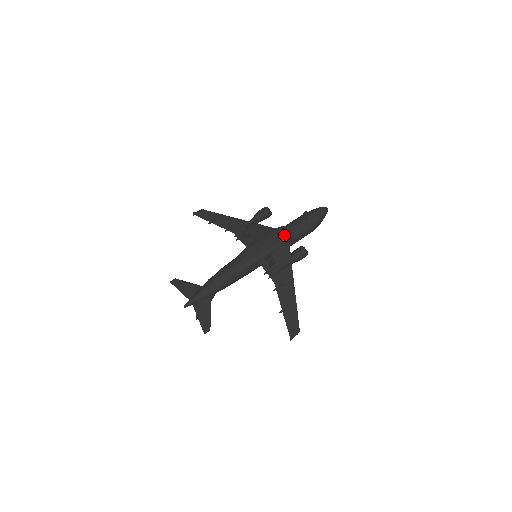
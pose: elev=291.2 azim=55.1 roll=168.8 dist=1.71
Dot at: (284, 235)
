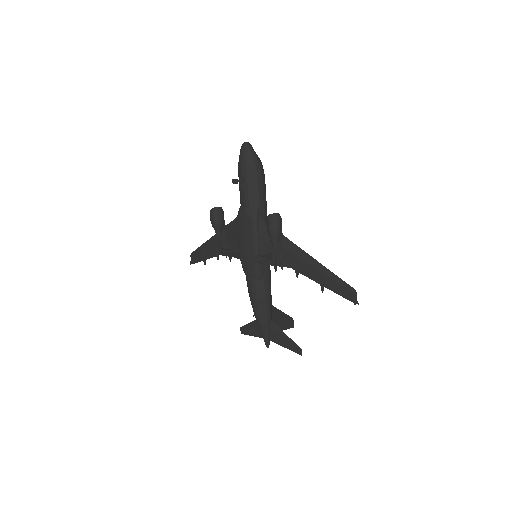
Dot at: (247, 219)
